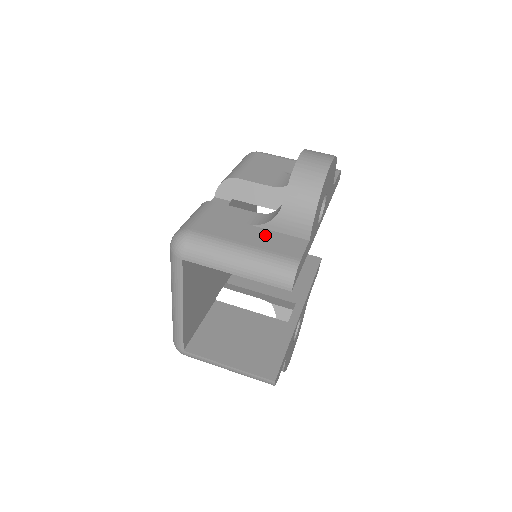
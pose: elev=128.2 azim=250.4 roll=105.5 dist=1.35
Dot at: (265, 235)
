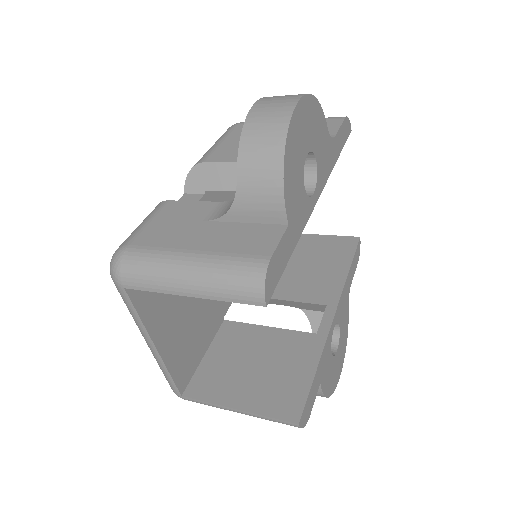
Dot at: (225, 231)
